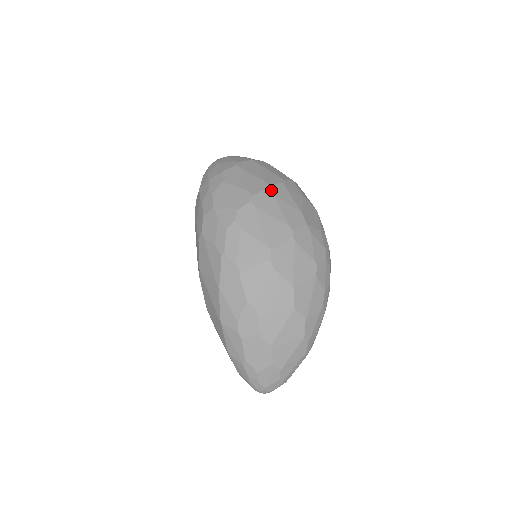
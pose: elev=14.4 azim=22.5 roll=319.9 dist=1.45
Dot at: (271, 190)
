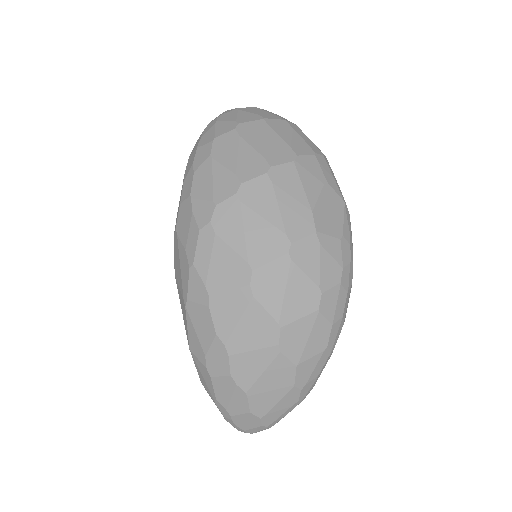
Dot at: (271, 175)
